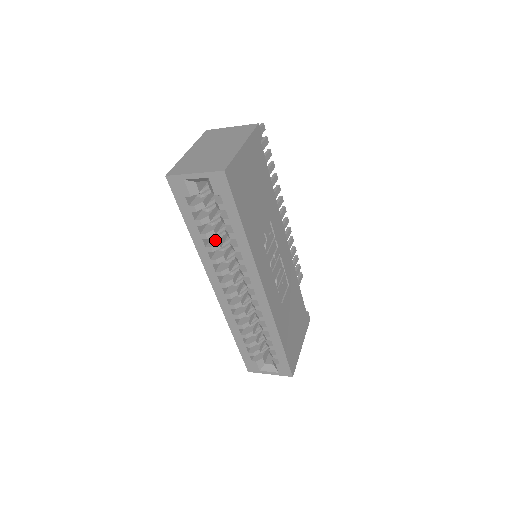
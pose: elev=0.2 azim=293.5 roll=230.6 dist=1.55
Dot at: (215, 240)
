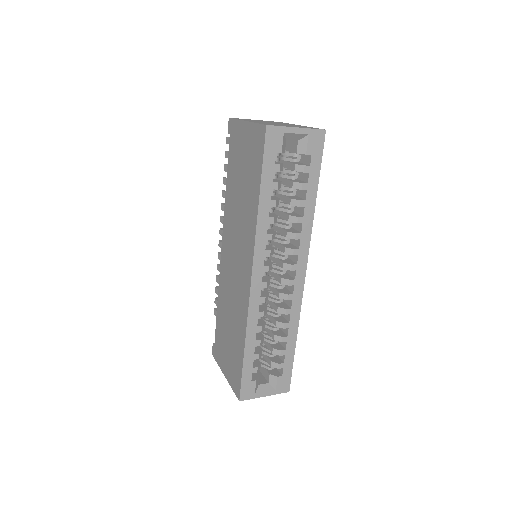
Dot at: (270, 214)
